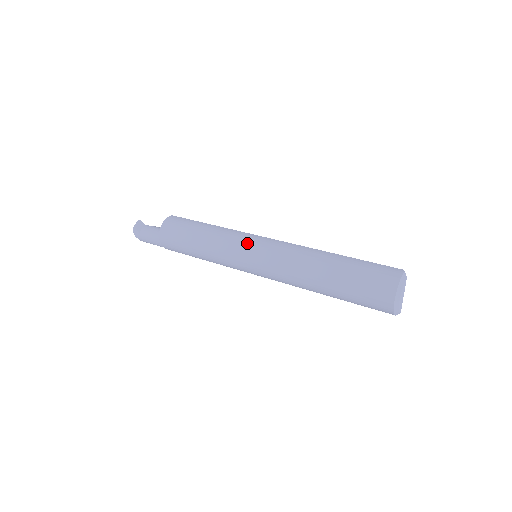
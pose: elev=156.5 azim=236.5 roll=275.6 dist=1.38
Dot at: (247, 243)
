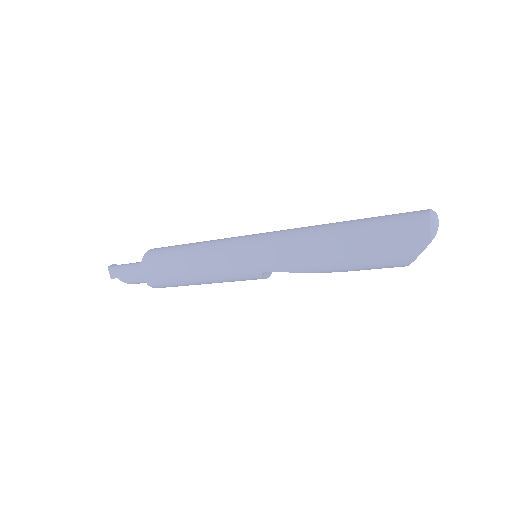
Dot at: occluded
